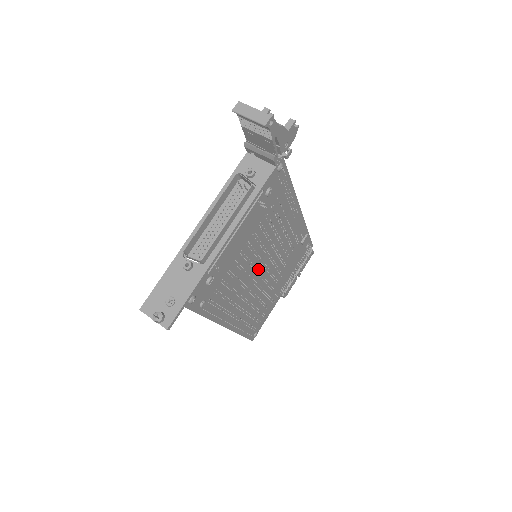
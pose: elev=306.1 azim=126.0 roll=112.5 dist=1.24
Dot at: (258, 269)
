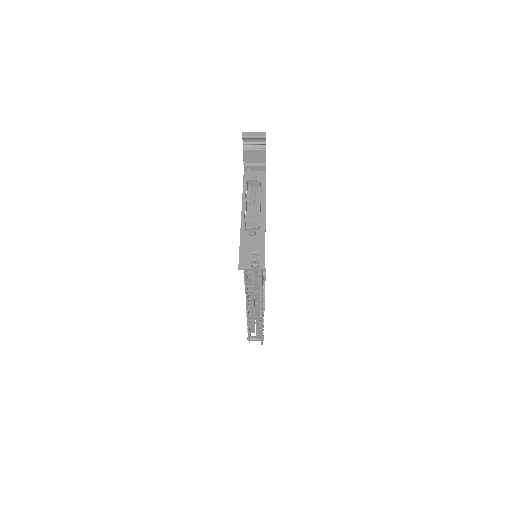
Dot at: occluded
